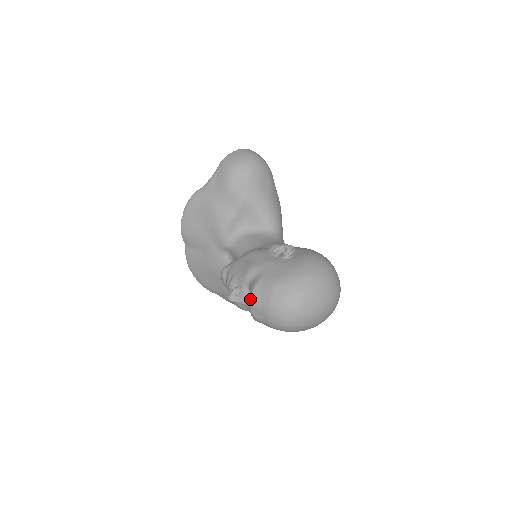
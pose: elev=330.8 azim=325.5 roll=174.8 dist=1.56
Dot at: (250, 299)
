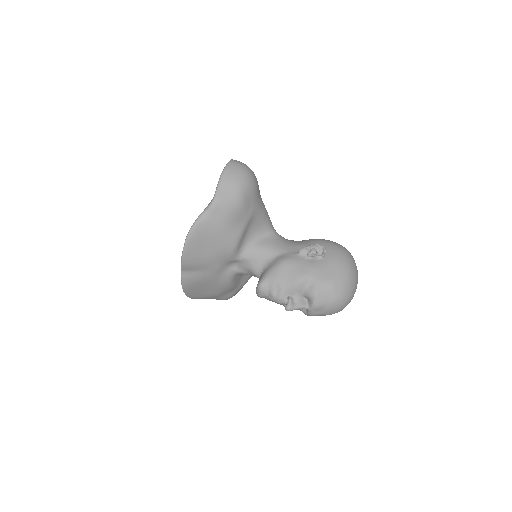
Dot at: (314, 304)
